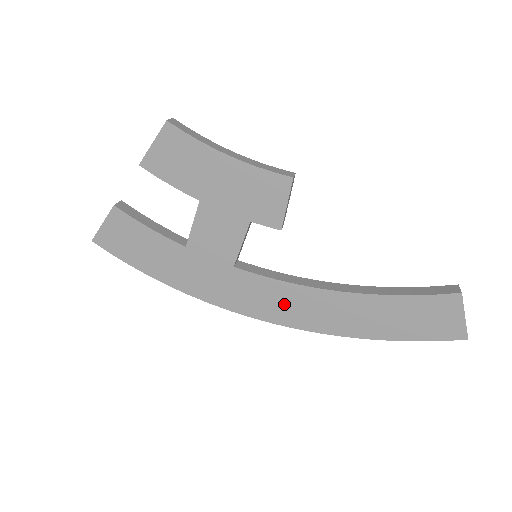
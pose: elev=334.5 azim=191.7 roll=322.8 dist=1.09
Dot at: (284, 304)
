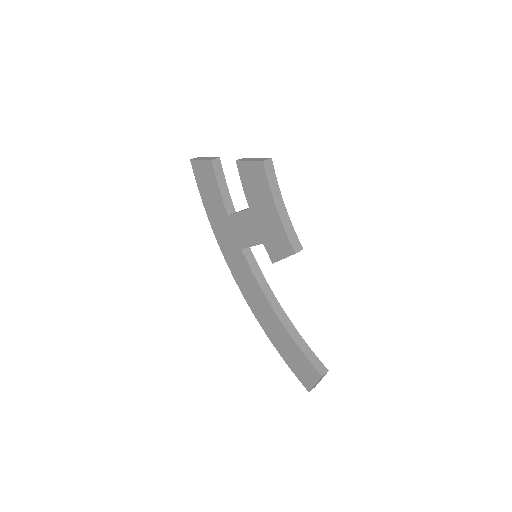
Dot at: (249, 288)
